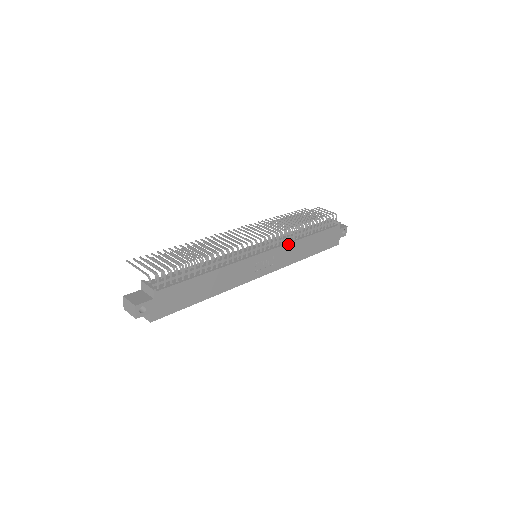
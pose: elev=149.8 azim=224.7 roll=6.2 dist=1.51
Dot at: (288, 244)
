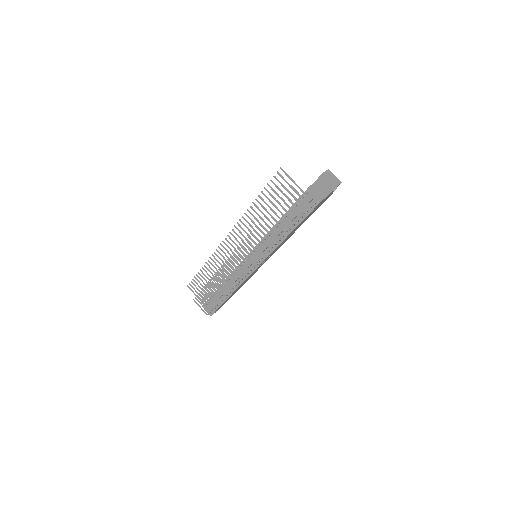
Dot at: (274, 250)
